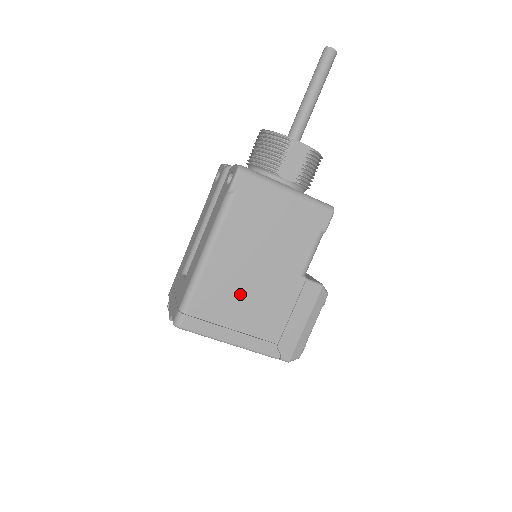
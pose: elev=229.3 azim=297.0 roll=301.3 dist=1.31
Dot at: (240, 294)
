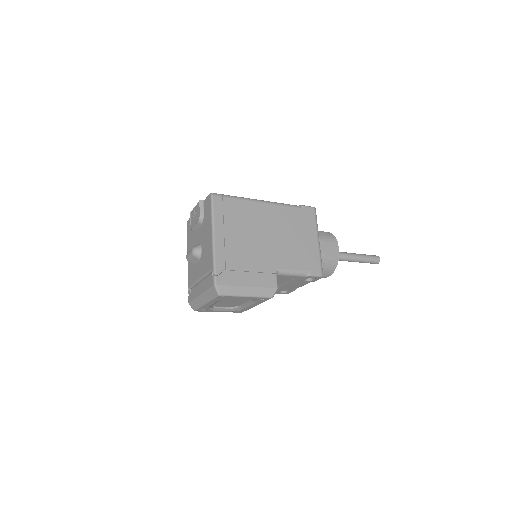
Dot at: (249, 230)
